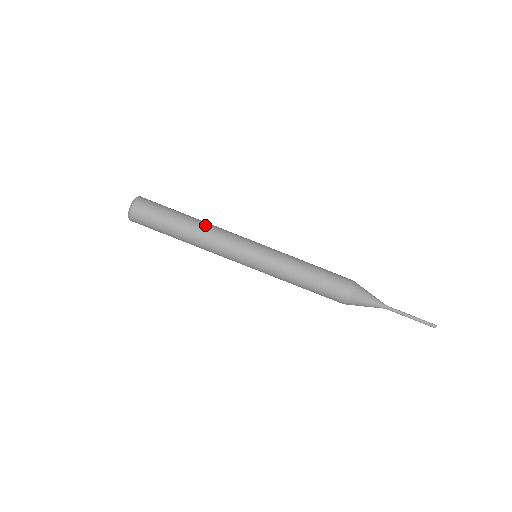
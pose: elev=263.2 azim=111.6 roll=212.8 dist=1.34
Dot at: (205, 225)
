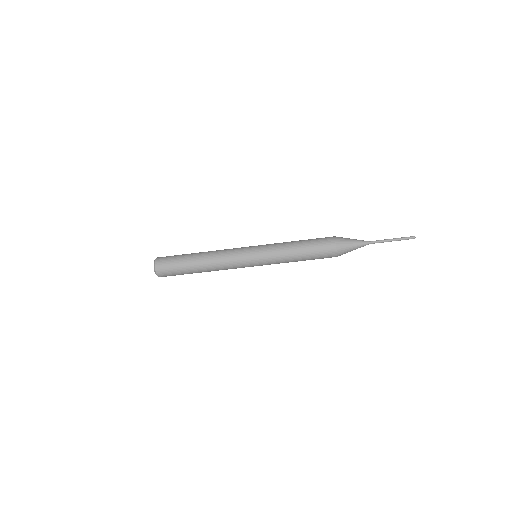
Dot at: (209, 258)
